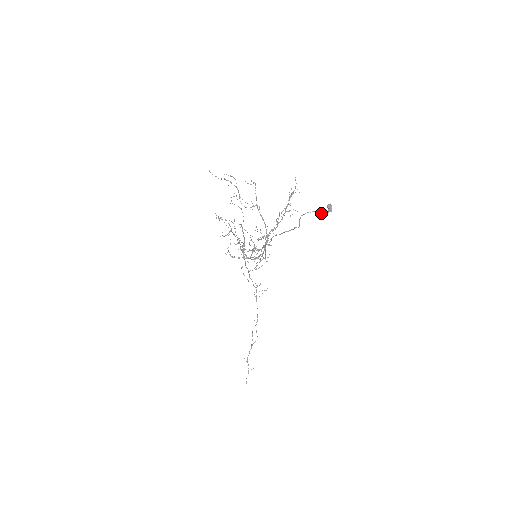
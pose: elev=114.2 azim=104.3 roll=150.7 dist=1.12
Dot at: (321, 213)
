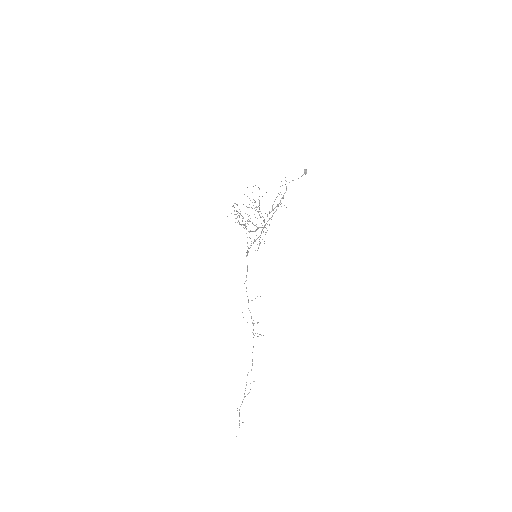
Dot at: occluded
